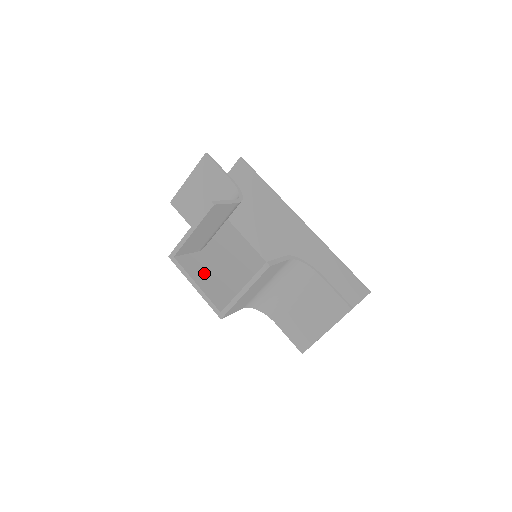
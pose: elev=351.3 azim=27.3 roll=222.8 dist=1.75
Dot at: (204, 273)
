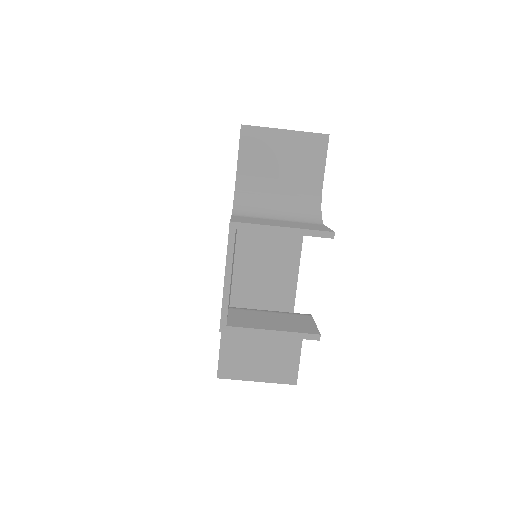
Dot at: occluded
